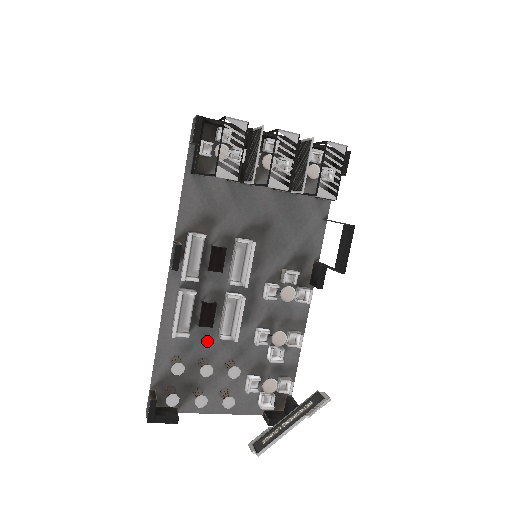
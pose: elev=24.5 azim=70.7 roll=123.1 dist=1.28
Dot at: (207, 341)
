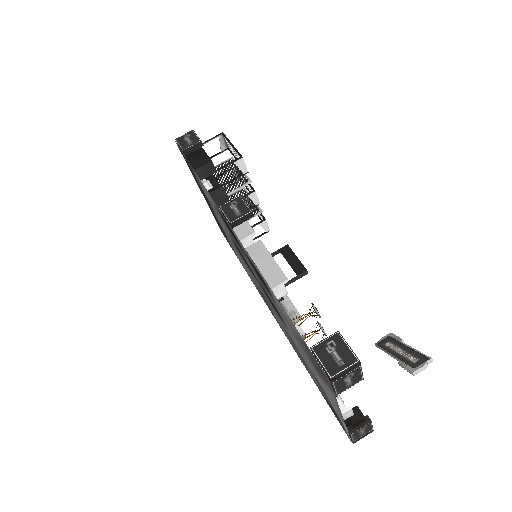
Dot at: (284, 320)
